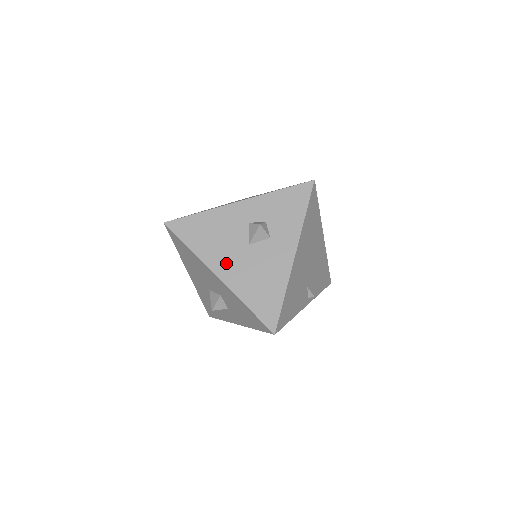
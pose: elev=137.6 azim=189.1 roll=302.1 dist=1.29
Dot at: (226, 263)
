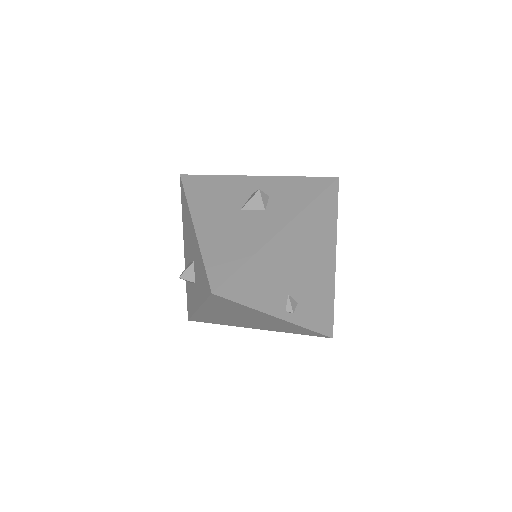
Dot at: (210, 218)
